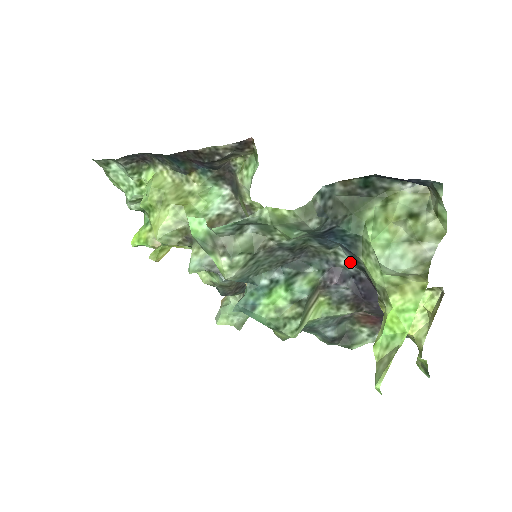
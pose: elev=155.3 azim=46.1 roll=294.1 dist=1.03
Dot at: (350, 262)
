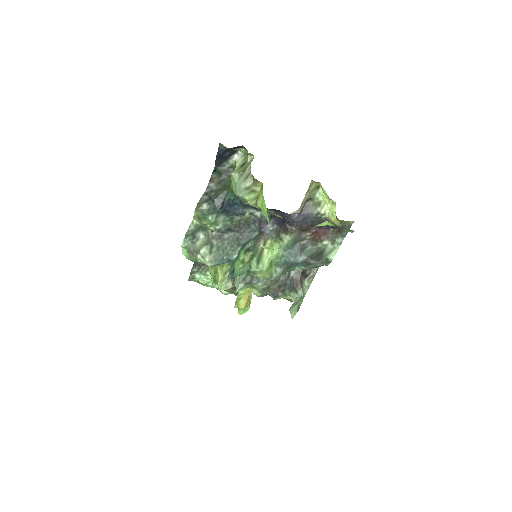
Dot at: (259, 211)
